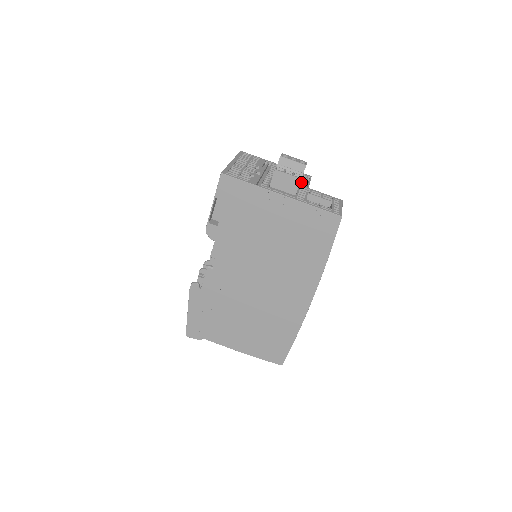
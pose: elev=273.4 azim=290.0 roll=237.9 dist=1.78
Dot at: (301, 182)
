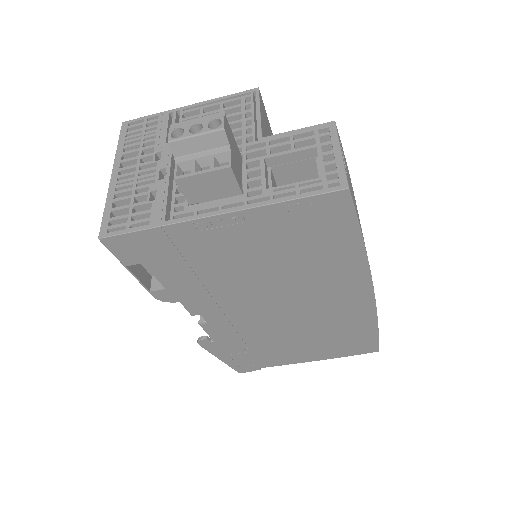
Dot at: (243, 130)
